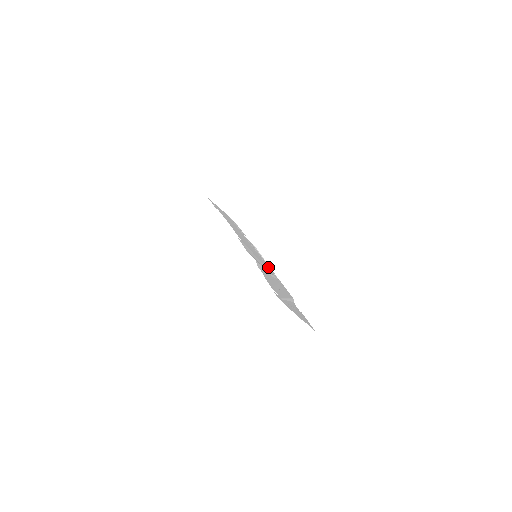
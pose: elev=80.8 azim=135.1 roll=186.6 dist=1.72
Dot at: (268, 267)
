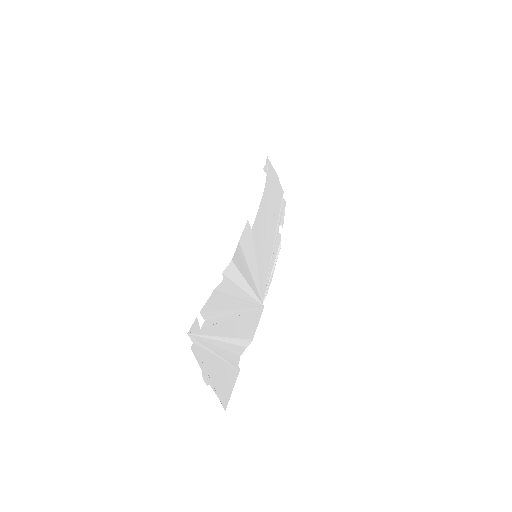
Dot at: (266, 279)
